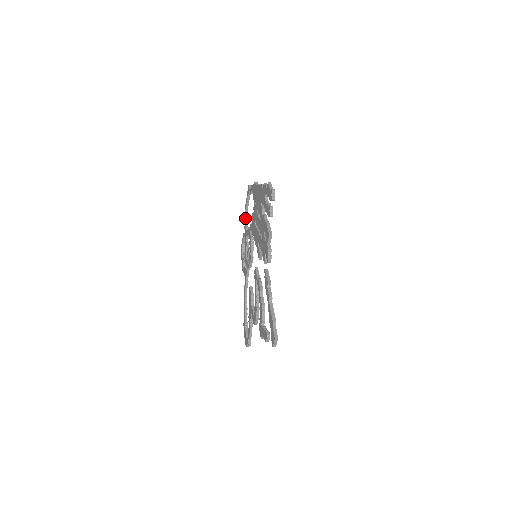
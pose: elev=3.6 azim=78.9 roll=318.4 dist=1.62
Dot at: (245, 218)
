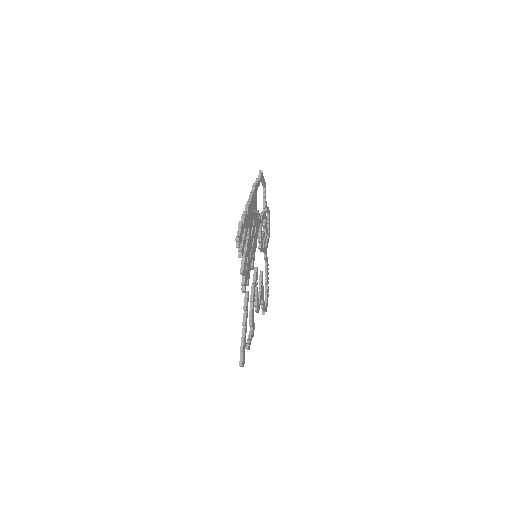
Dot at: (263, 196)
